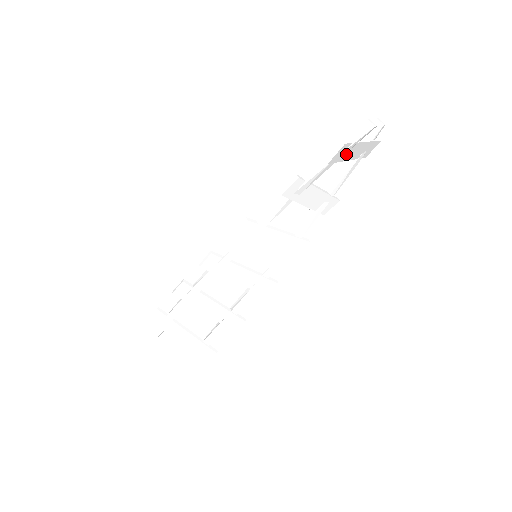
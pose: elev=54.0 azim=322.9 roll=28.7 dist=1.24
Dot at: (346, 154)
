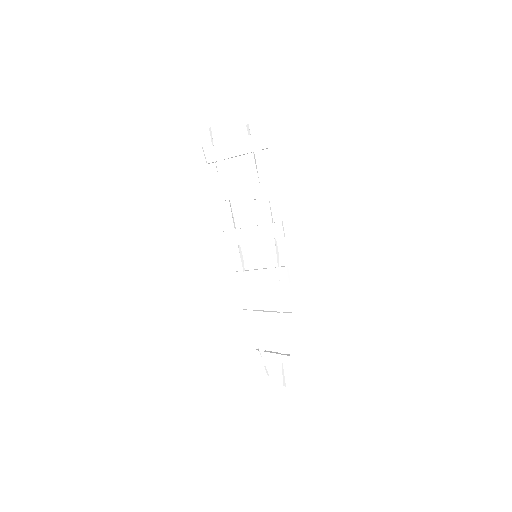
Dot at: (224, 153)
